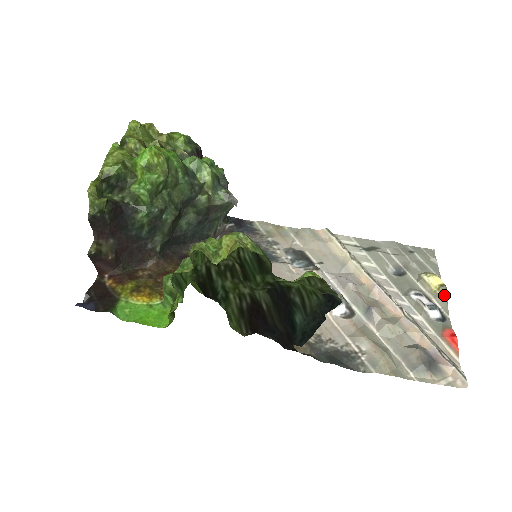
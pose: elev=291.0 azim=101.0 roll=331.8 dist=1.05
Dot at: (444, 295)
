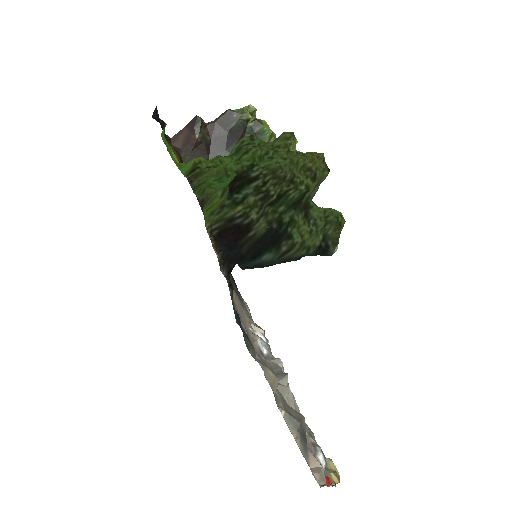
Dot at: (335, 478)
